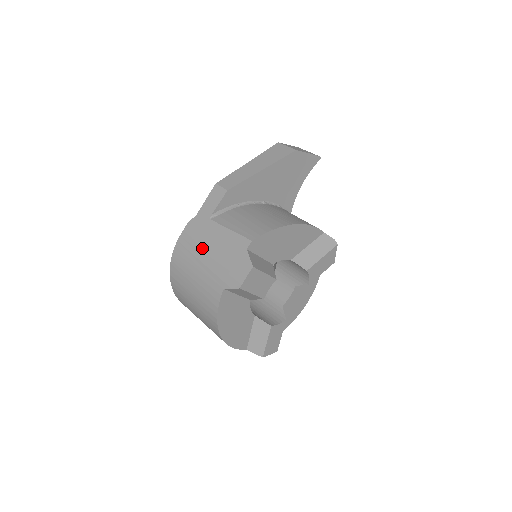
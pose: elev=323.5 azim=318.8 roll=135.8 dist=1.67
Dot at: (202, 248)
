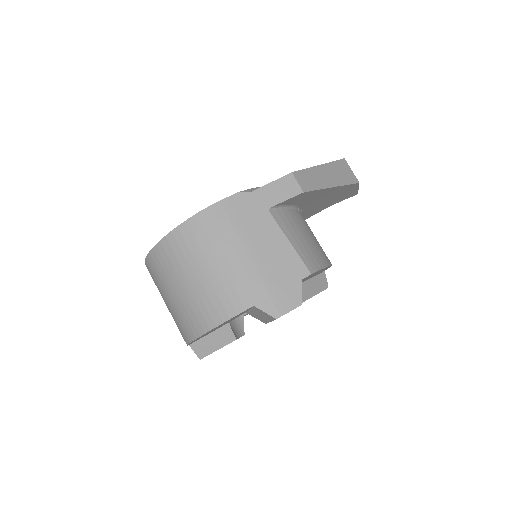
Dot at: (246, 239)
